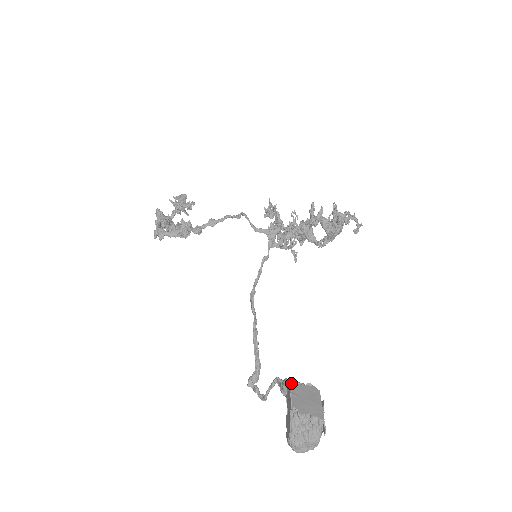
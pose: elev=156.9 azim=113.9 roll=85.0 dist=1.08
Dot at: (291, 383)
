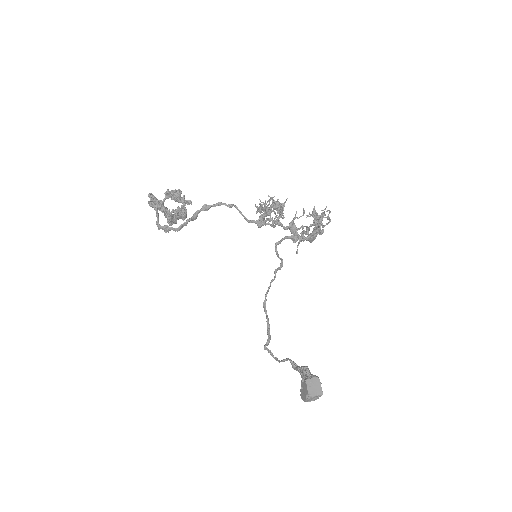
Dot at: (306, 380)
